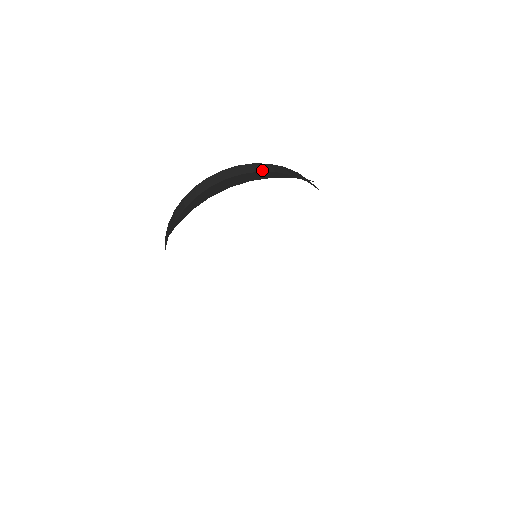
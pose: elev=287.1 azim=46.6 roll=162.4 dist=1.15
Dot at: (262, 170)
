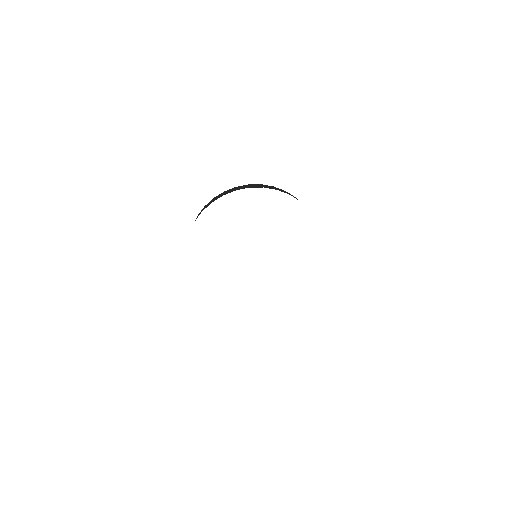
Dot at: occluded
